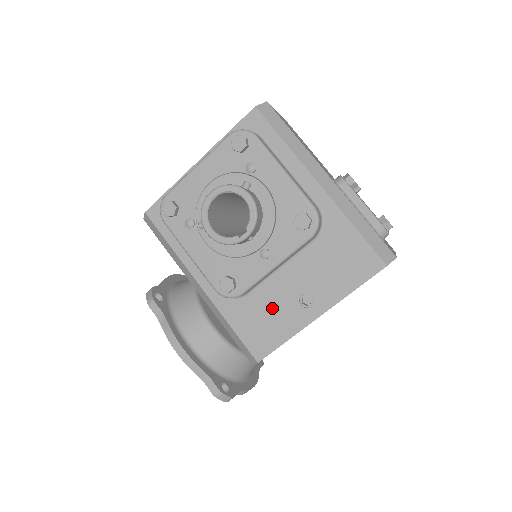
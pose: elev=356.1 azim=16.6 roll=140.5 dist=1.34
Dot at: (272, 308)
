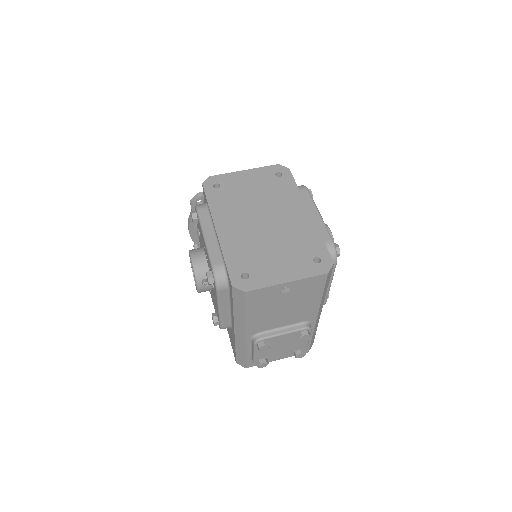
Dot at: occluded
